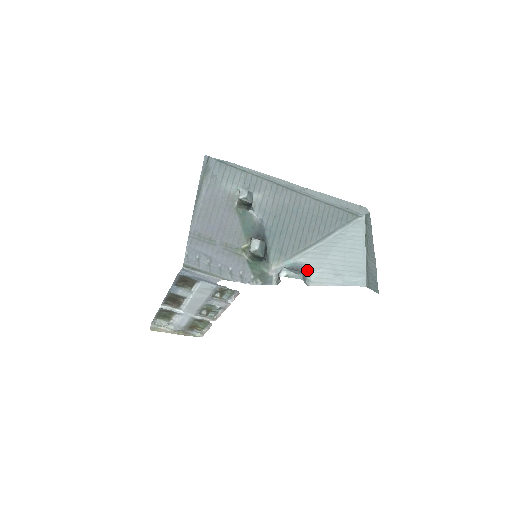
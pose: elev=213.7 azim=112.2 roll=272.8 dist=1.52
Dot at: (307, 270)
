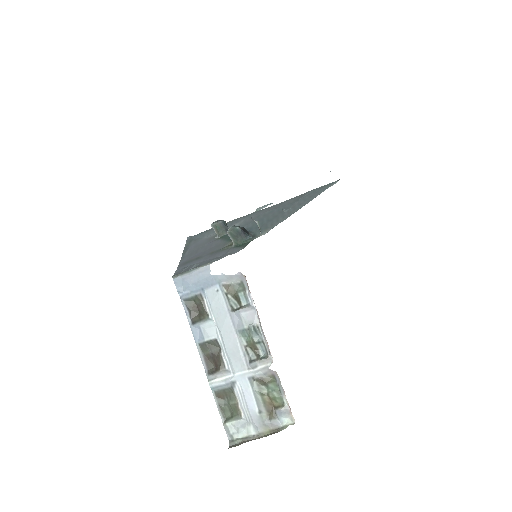
Dot at: occluded
